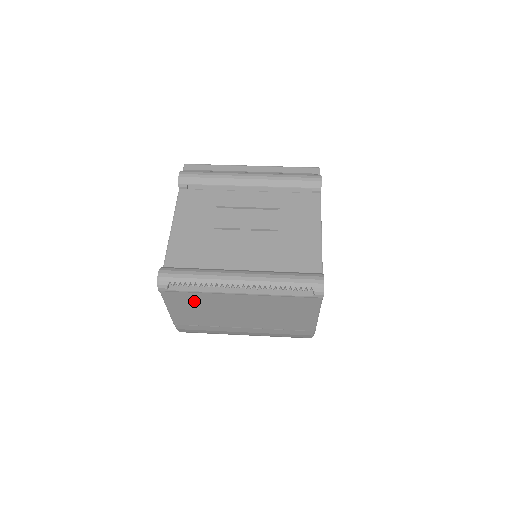
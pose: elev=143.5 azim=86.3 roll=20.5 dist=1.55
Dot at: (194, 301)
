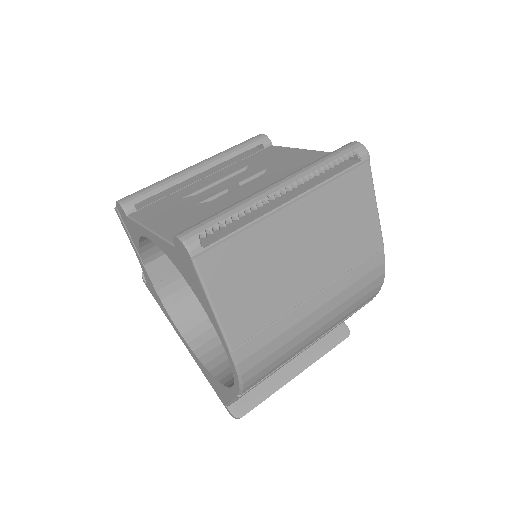
Dot at: (242, 260)
